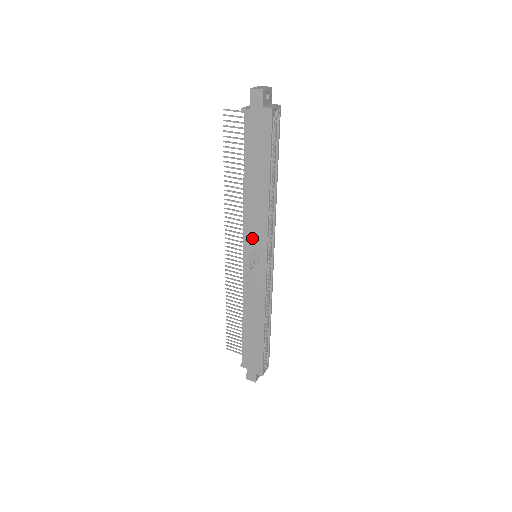
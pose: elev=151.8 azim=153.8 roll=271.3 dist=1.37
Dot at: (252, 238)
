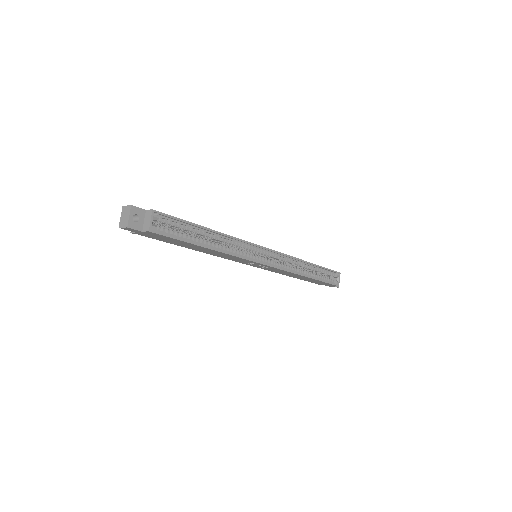
Dot at: (239, 261)
